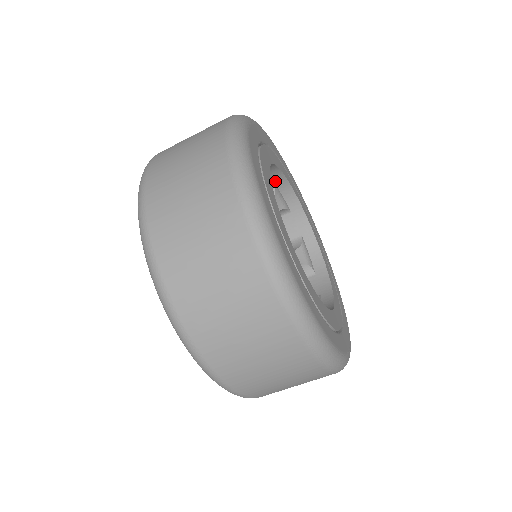
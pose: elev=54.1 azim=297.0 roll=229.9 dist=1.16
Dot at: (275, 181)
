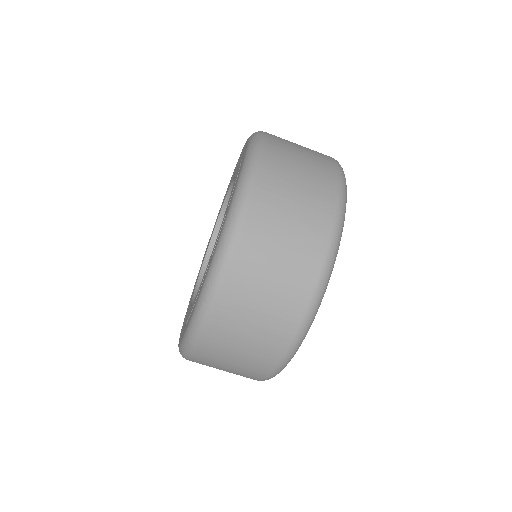
Dot at: occluded
